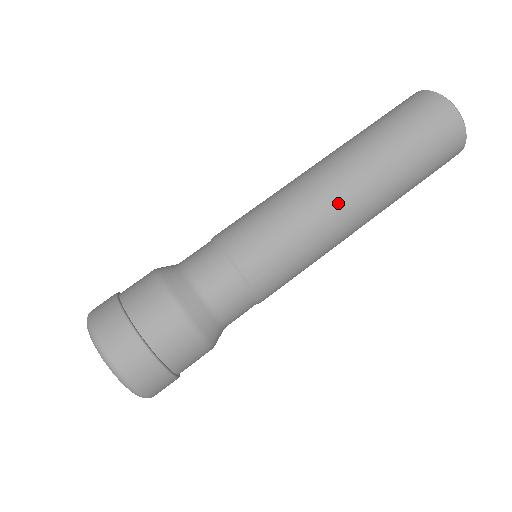
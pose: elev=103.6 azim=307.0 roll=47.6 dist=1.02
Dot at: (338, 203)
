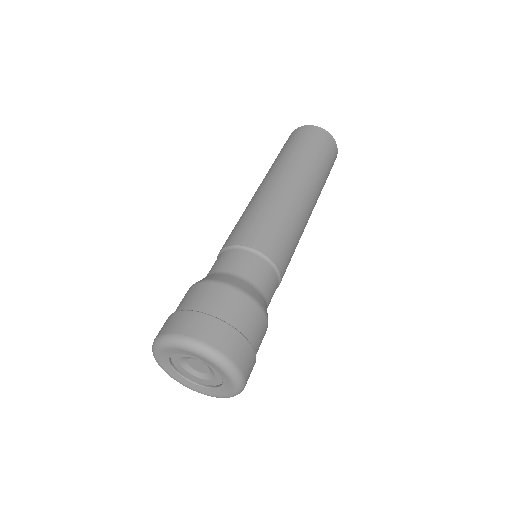
Dot at: (301, 199)
